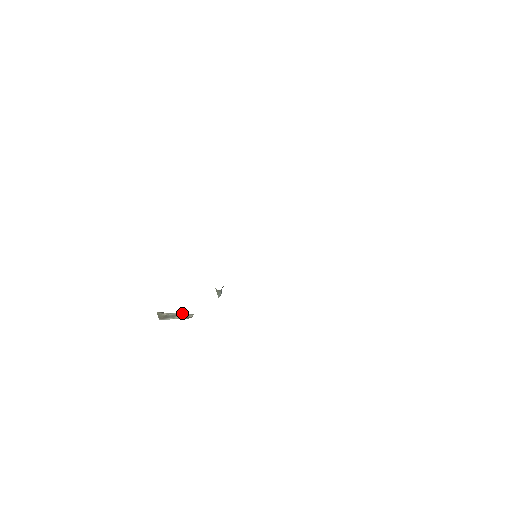
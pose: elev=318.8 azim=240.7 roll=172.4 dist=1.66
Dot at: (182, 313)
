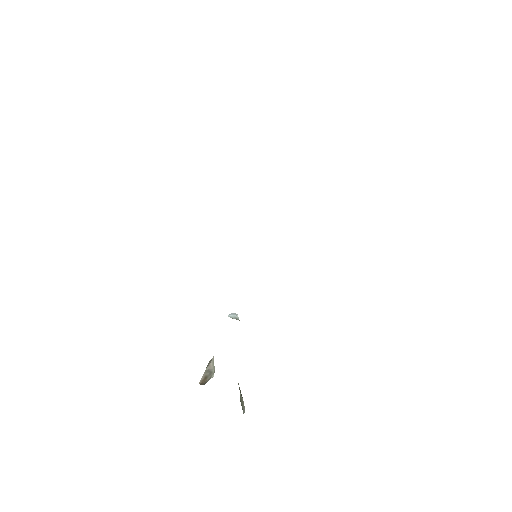
Dot at: occluded
